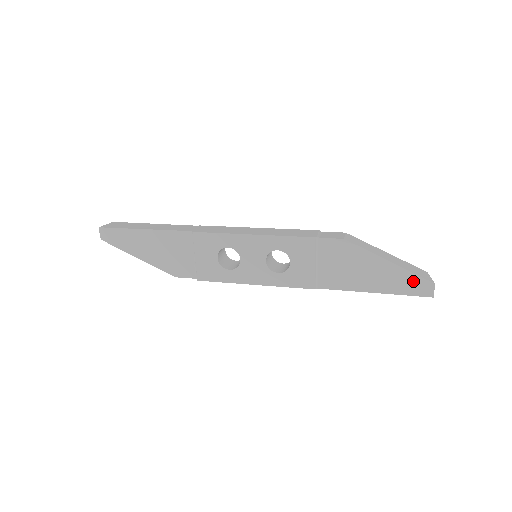
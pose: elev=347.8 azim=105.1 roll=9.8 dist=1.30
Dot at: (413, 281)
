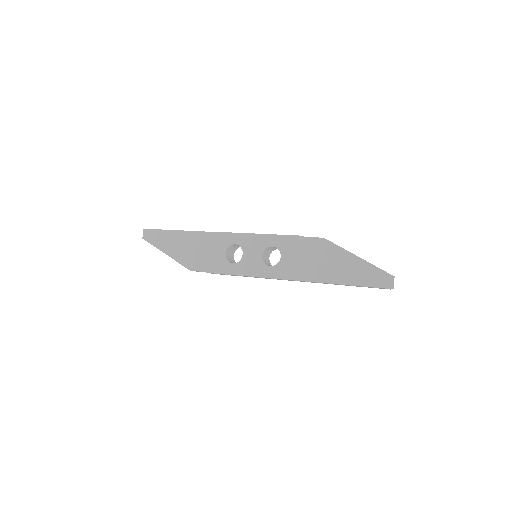
Dot at: (377, 274)
